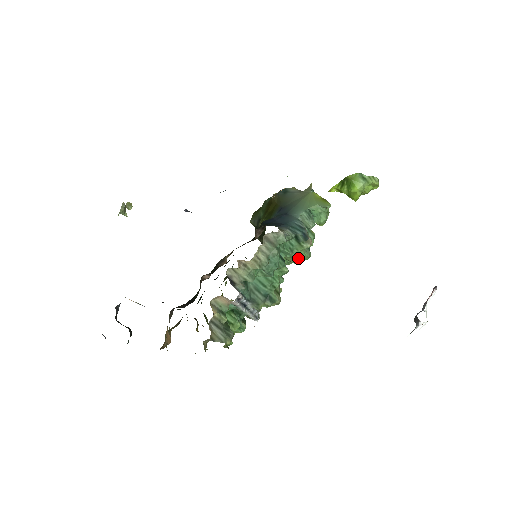
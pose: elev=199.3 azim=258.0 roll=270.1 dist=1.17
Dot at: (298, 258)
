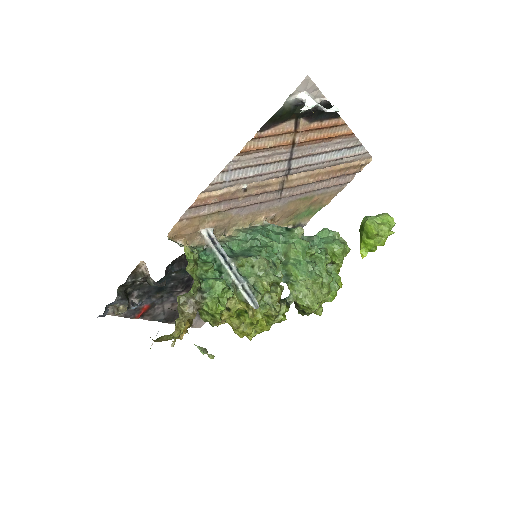
Dot at: (293, 243)
